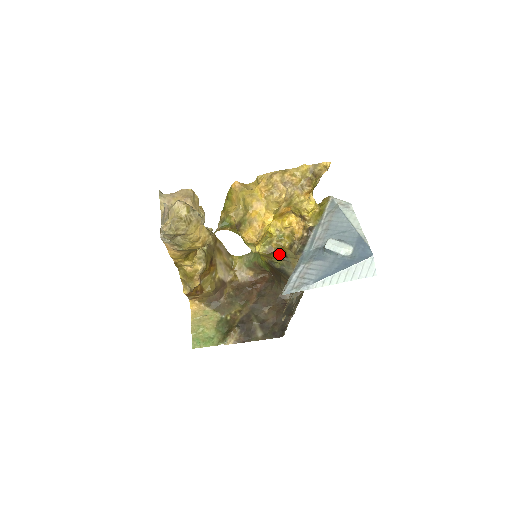
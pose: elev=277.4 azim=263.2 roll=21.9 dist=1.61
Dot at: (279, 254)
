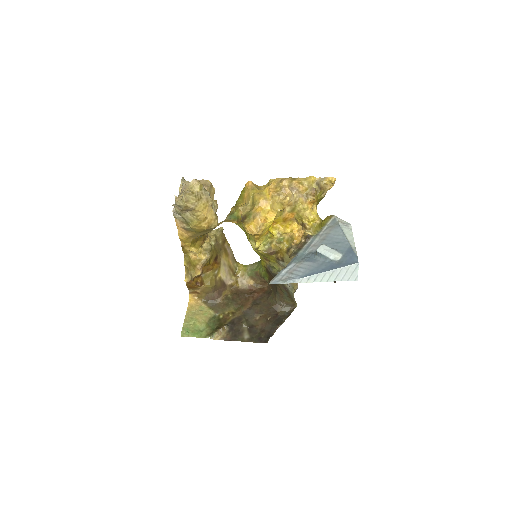
Dot at: (277, 257)
